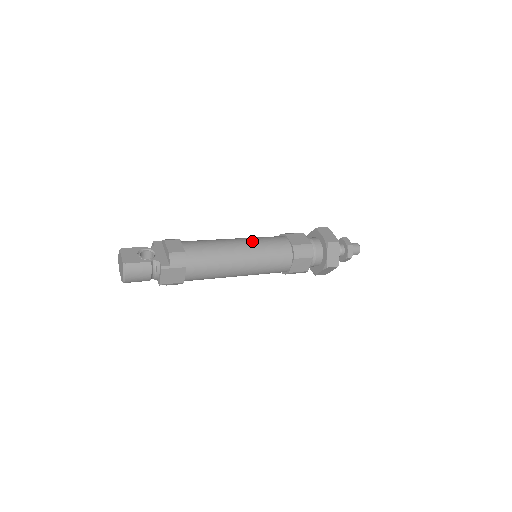
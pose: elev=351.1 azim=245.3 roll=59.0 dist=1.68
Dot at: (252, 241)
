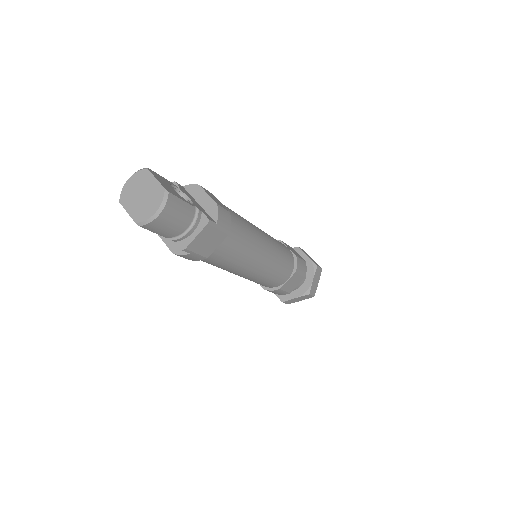
Dot at: occluded
